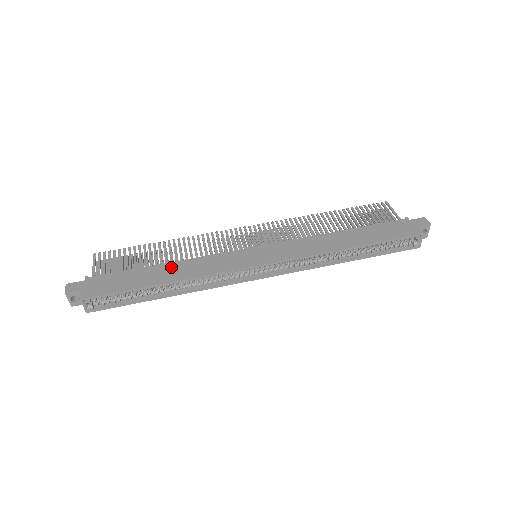
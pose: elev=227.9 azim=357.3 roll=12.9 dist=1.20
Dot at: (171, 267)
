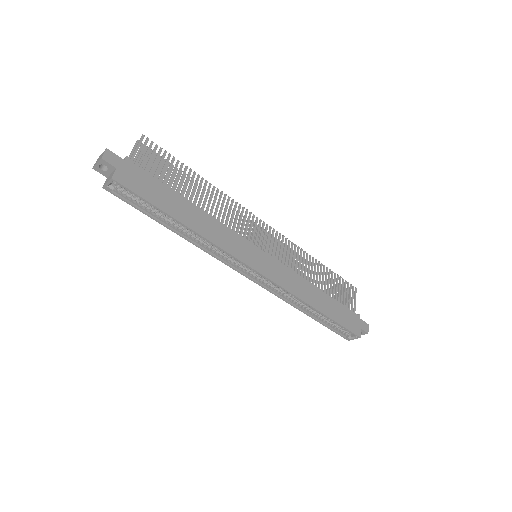
Dot at: (197, 213)
